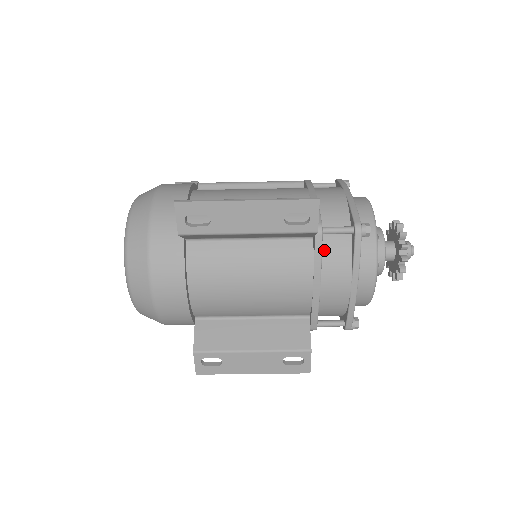
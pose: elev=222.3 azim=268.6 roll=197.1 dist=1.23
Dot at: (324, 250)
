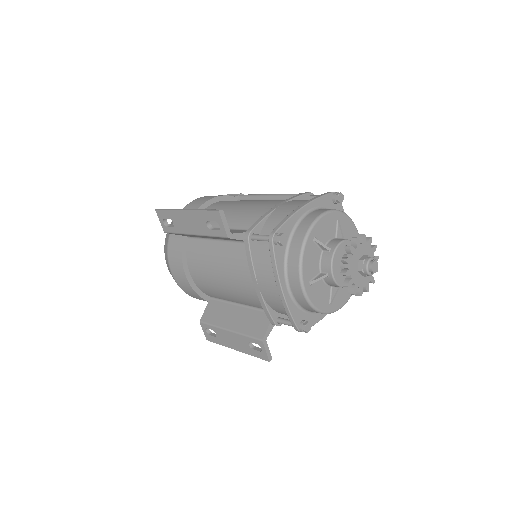
Dot at: (257, 254)
